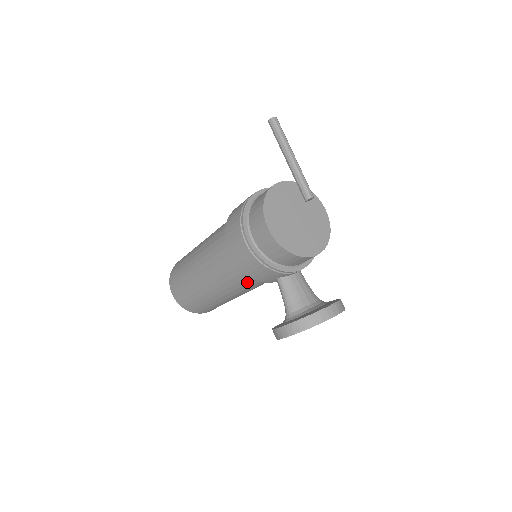
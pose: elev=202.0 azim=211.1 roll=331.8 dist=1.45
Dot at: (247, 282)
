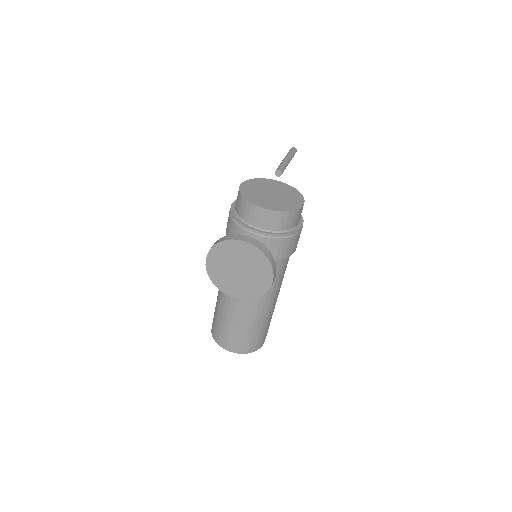
Dot at: occluded
